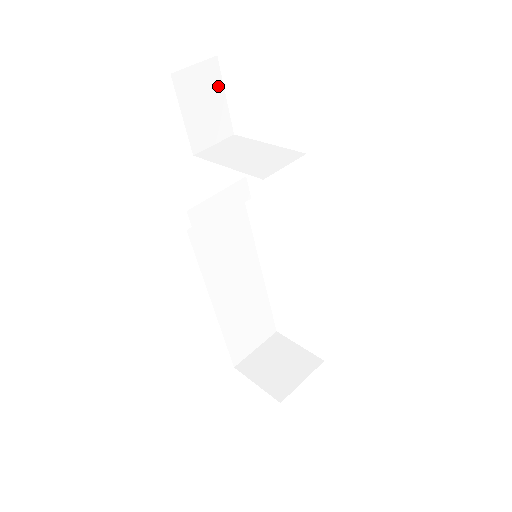
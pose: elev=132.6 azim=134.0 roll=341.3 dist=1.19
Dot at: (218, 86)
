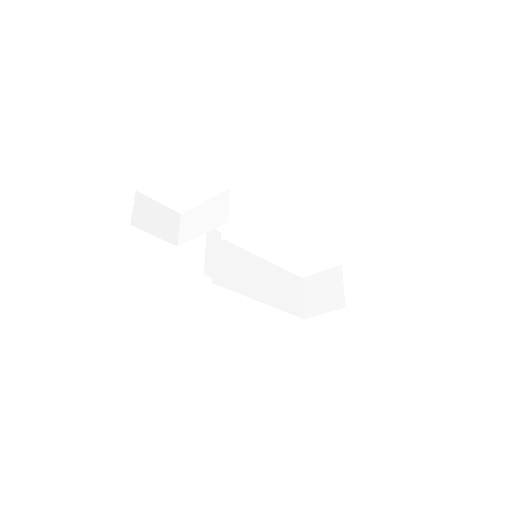
Dot at: (151, 203)
